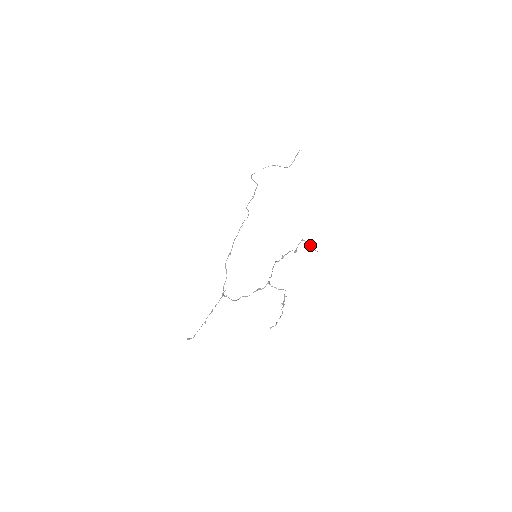
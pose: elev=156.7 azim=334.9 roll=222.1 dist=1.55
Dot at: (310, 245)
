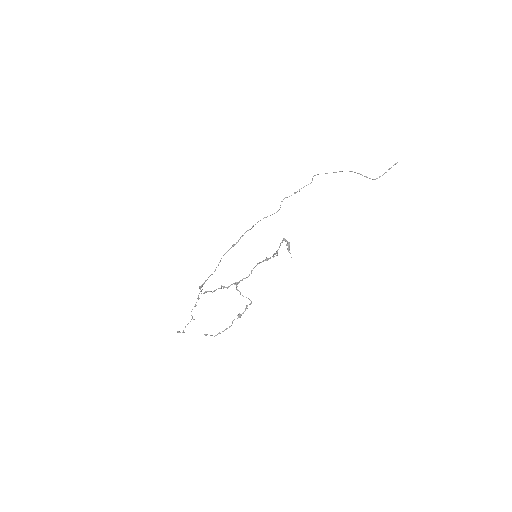
Dot at: (289, 248)
